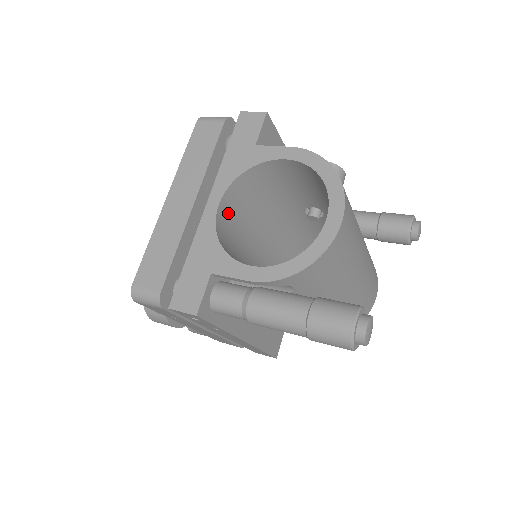
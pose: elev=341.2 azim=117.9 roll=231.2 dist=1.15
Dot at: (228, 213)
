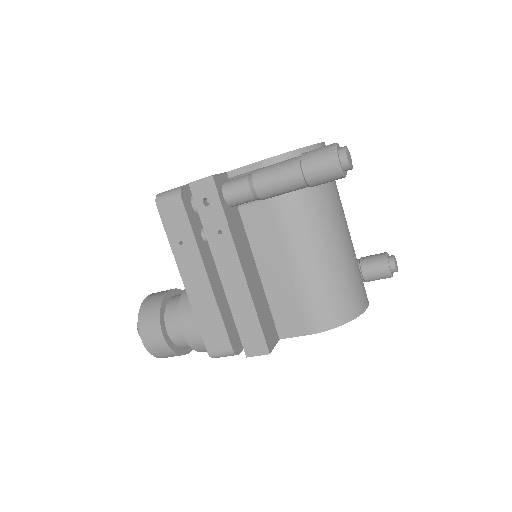
Dot at: occluded
